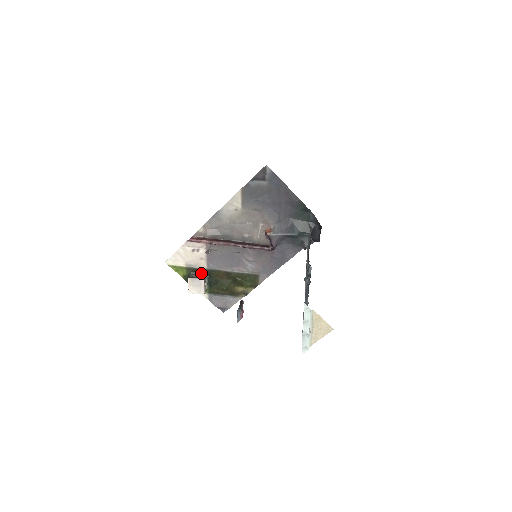
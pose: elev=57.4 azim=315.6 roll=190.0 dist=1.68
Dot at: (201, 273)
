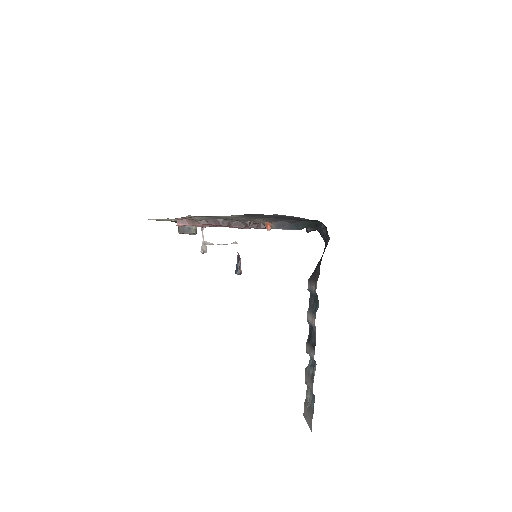
Dot at: occluded
